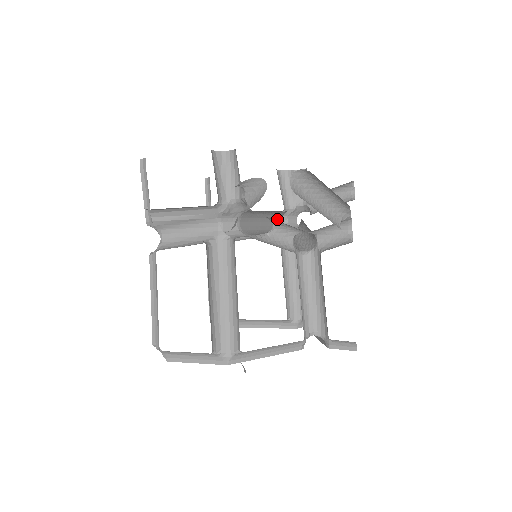
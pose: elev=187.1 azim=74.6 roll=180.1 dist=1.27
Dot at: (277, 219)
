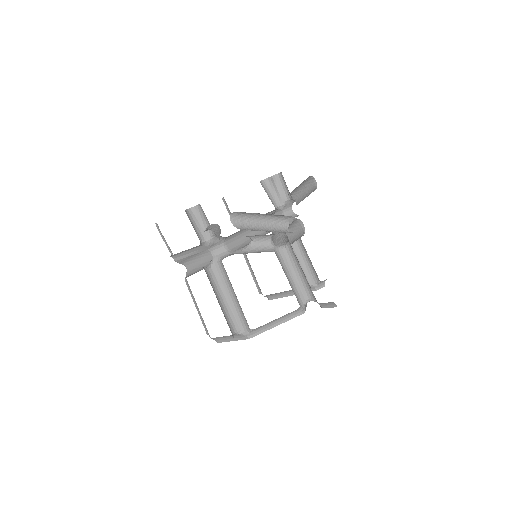
Dot at: occluded
